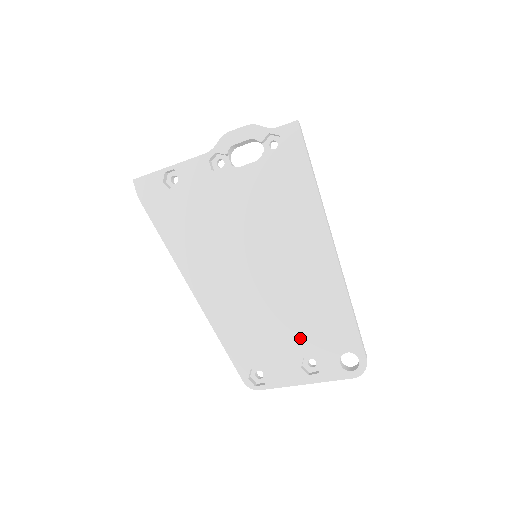
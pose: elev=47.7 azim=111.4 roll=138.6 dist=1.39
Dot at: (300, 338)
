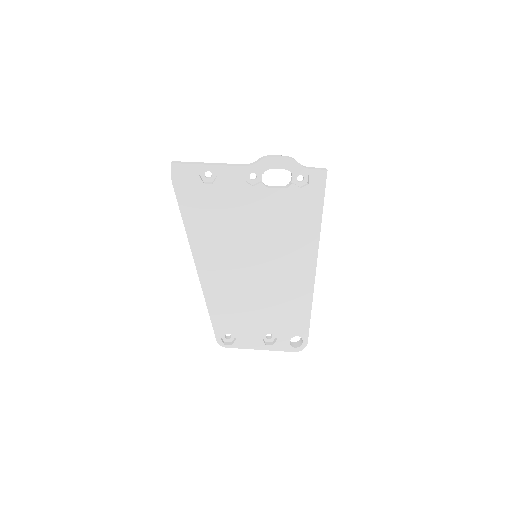
Dot at: (269, 321)
